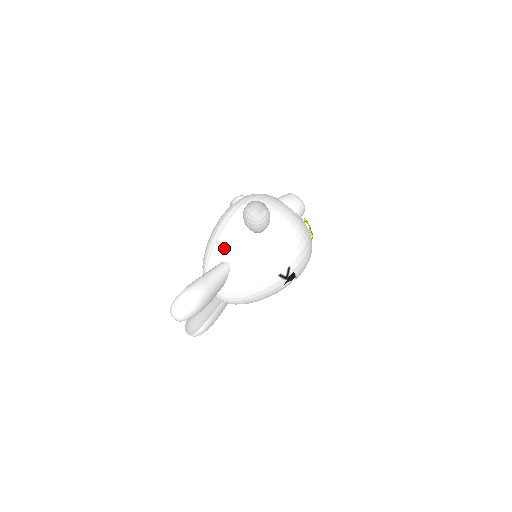
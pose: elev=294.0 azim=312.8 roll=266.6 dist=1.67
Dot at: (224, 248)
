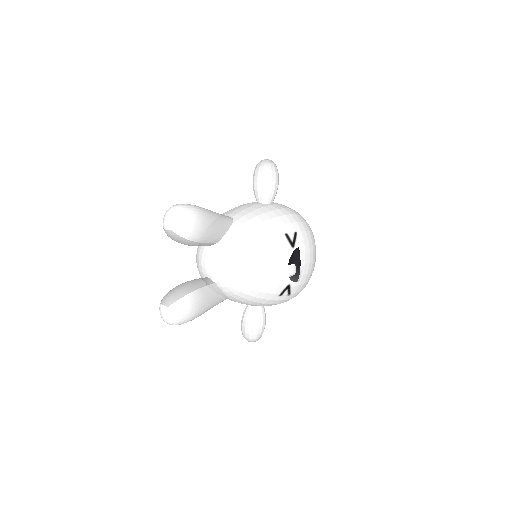
Dot at: (228, 213)
